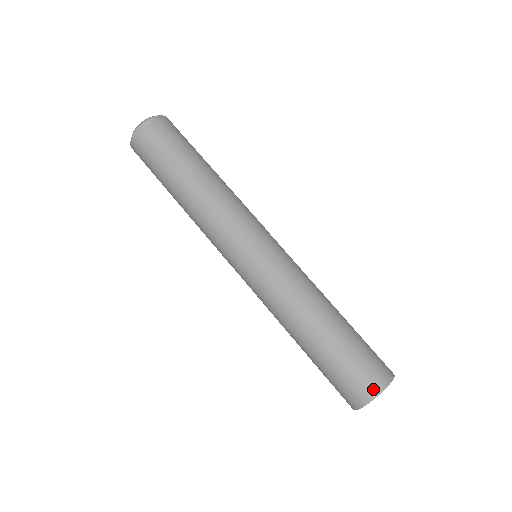
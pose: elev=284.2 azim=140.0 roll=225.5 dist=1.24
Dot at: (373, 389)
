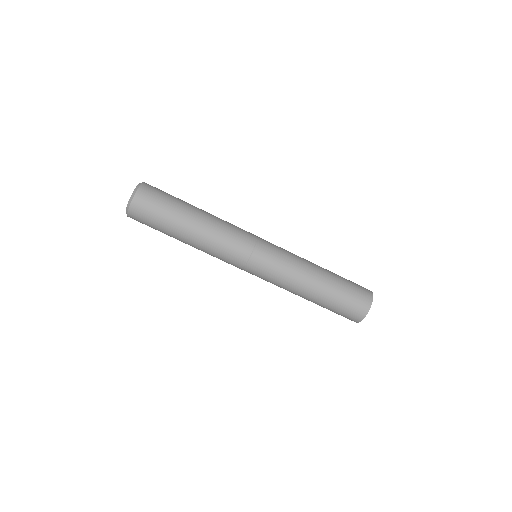
Dot at: (362, 314)
